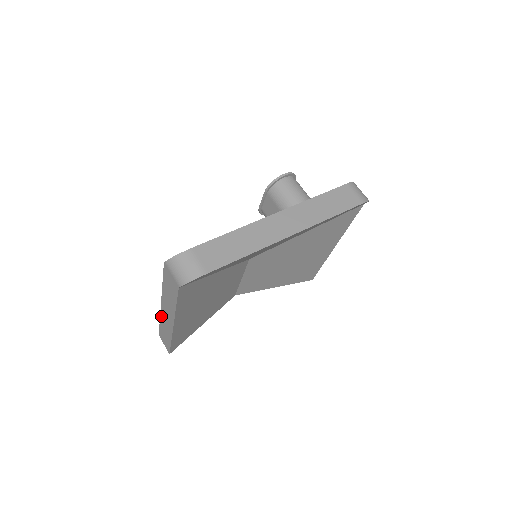
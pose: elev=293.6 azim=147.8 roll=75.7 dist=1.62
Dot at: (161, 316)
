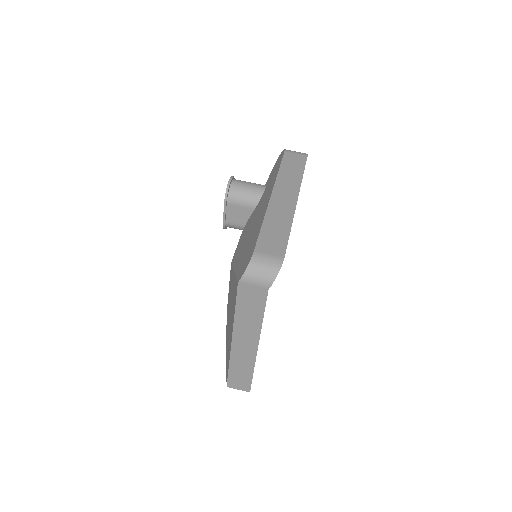
Dot at: (232, 357)
